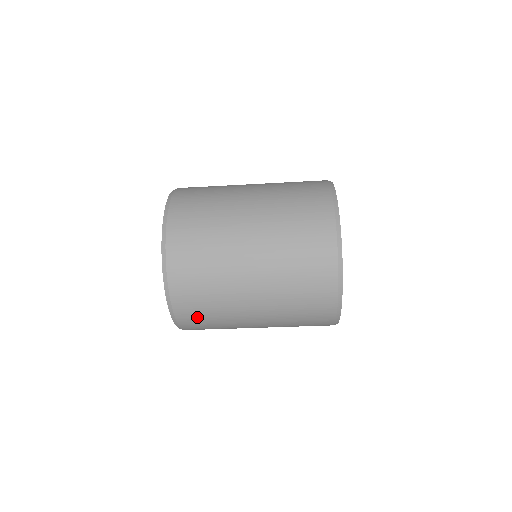
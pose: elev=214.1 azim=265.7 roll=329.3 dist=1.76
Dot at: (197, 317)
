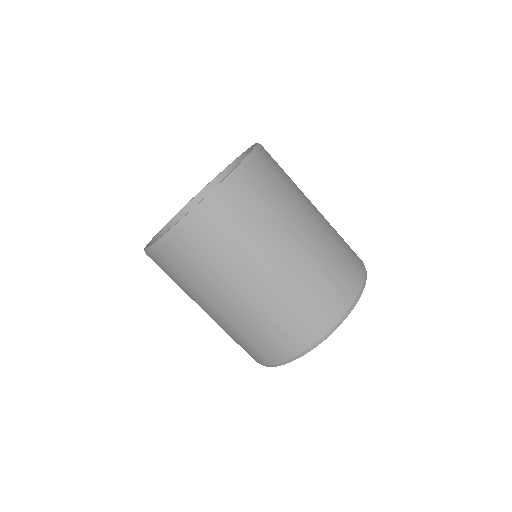
Dot at: (270, 175)
